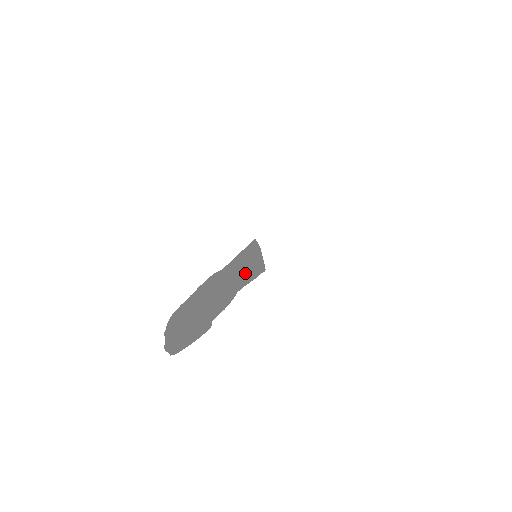
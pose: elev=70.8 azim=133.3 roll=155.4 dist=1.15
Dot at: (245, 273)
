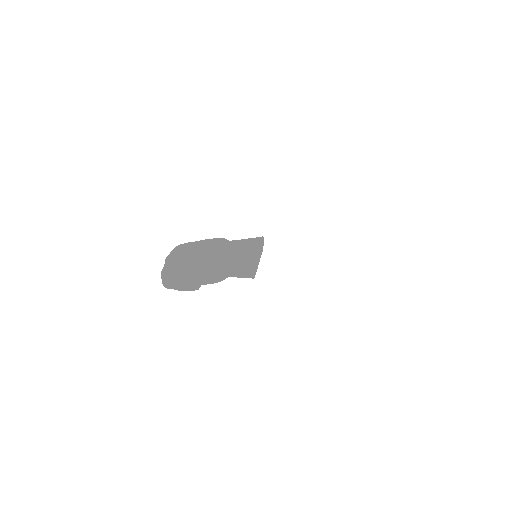
Dot at: (241, 265)
